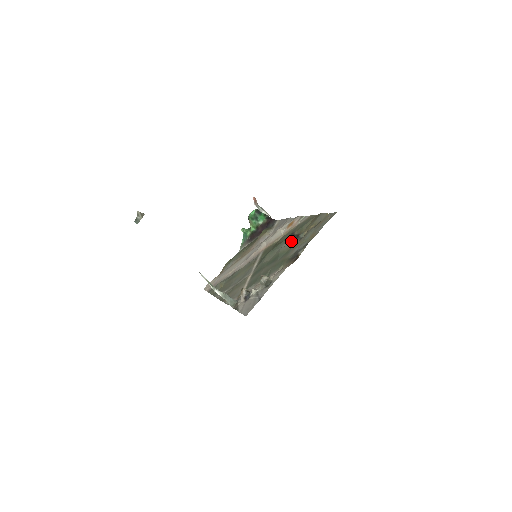
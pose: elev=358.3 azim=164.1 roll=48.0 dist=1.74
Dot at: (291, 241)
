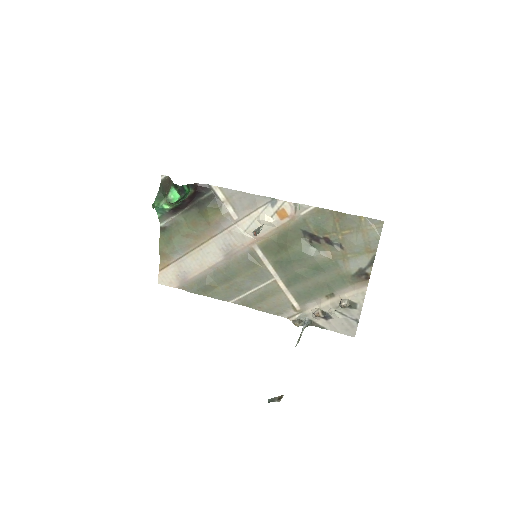
Dot at: (321, 246)
